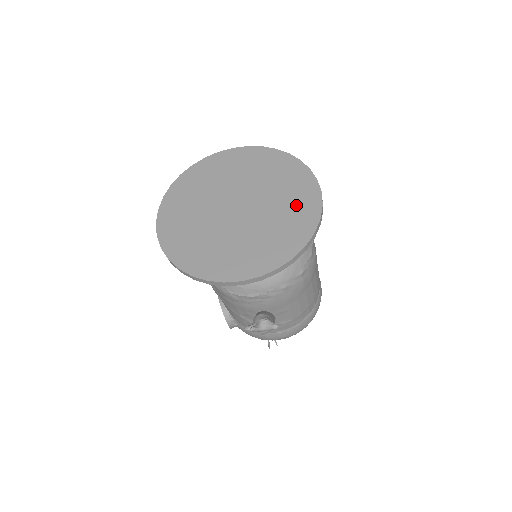
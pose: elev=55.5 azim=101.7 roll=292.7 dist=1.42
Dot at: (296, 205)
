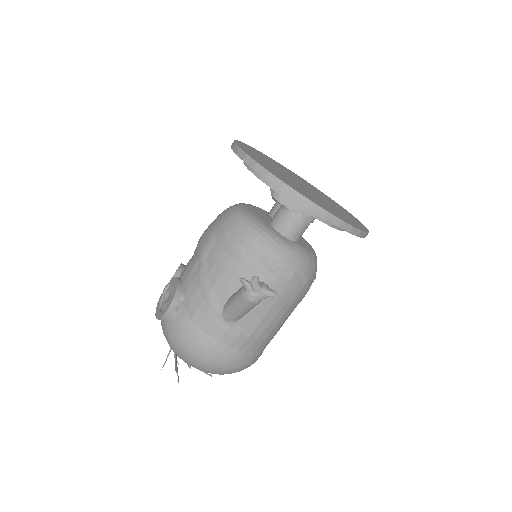
Dot at: (349, 216)
